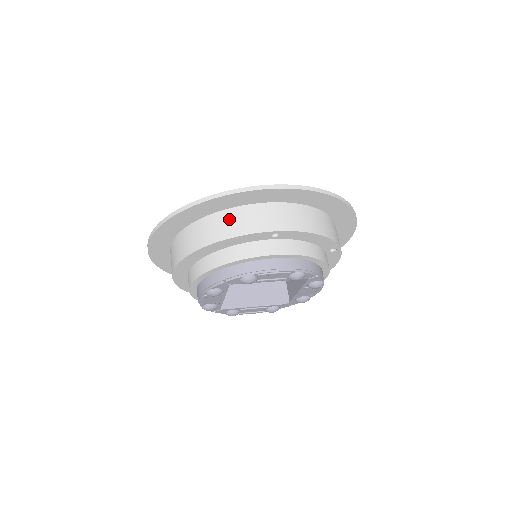
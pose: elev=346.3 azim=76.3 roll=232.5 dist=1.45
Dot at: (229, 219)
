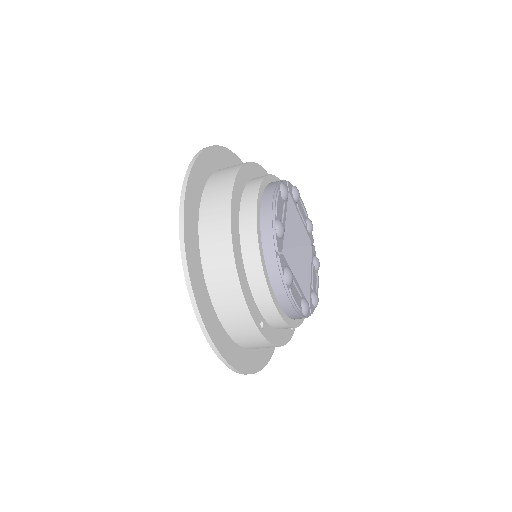
Dot at: occluded
